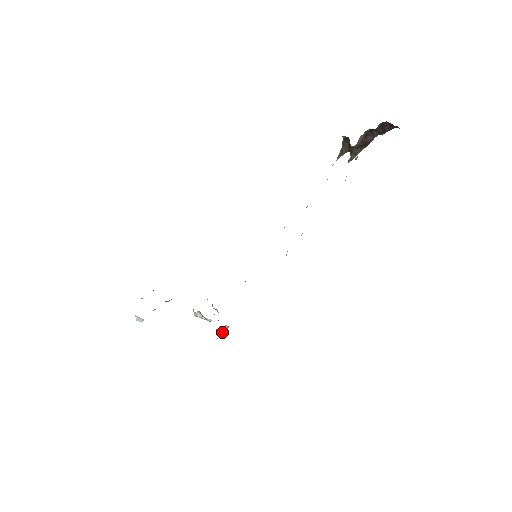
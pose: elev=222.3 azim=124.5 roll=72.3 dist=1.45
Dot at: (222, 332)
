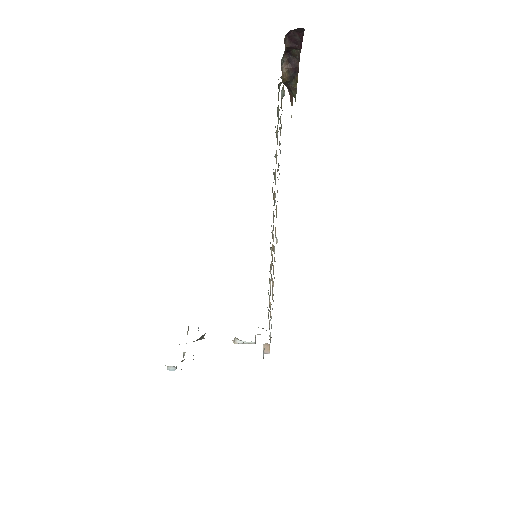
Dot at: (266, 352)
